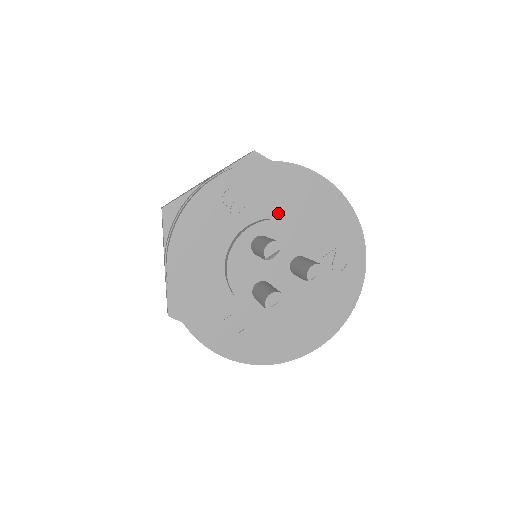
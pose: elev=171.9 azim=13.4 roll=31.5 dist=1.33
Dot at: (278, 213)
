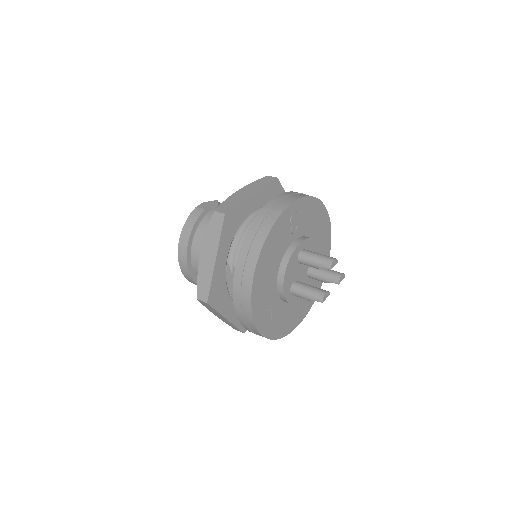
Dot at: (307, 233)
